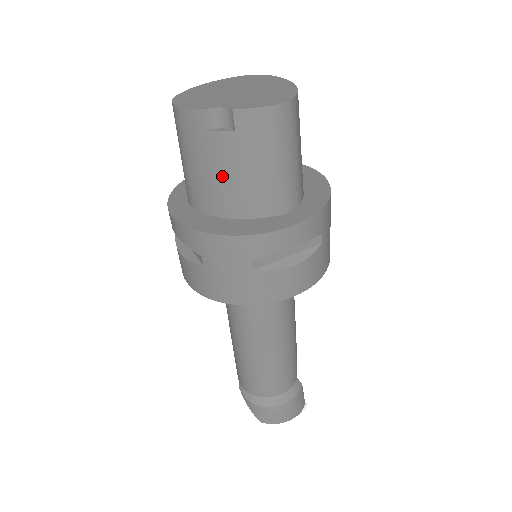
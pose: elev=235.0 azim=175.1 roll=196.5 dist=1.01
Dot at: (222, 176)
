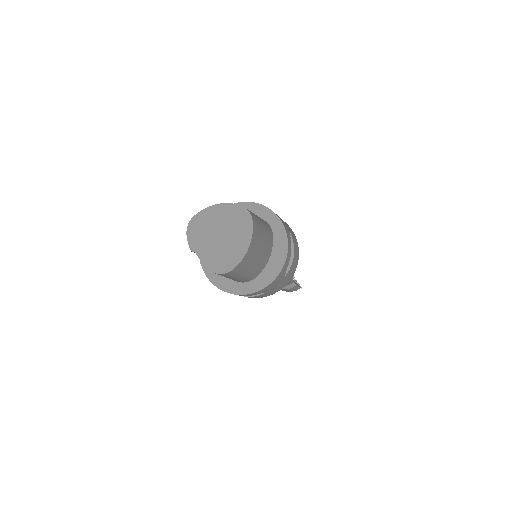
Dot at: occluded
